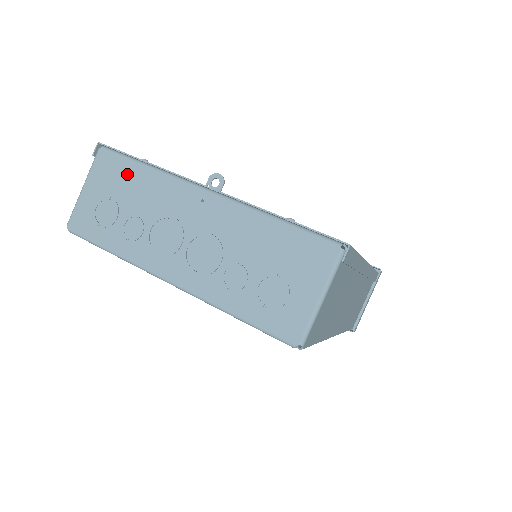
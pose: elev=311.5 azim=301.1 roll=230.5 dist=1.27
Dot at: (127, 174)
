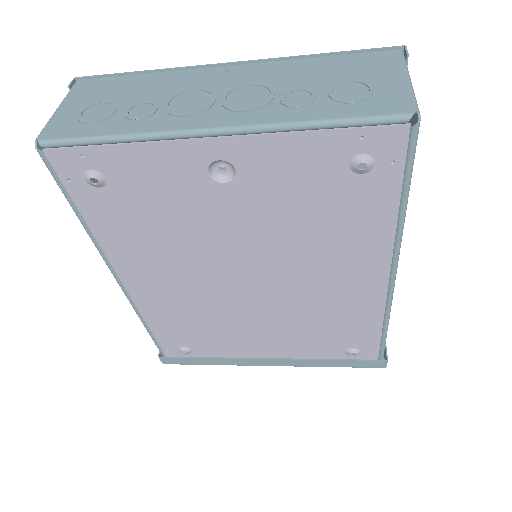
Dot at: (121, 83)
